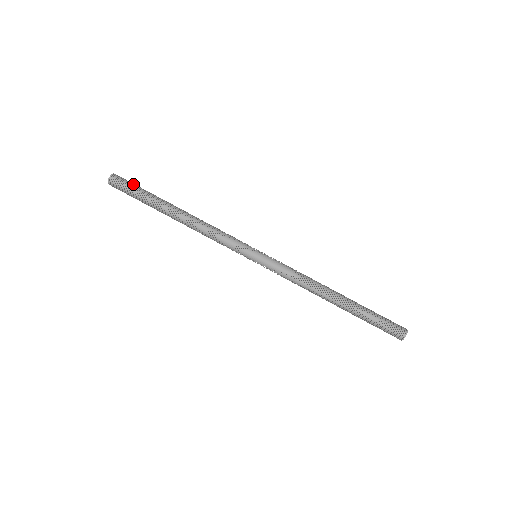
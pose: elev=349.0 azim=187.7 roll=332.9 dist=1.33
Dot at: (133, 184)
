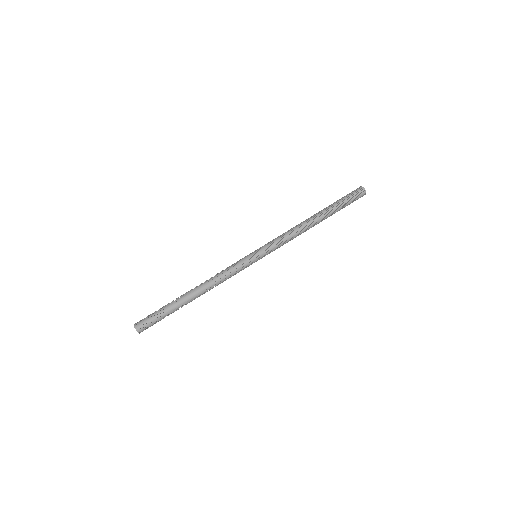
Dot at: (152, 315)
